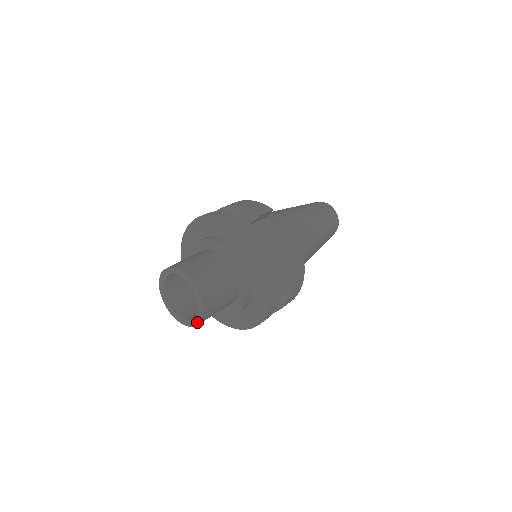
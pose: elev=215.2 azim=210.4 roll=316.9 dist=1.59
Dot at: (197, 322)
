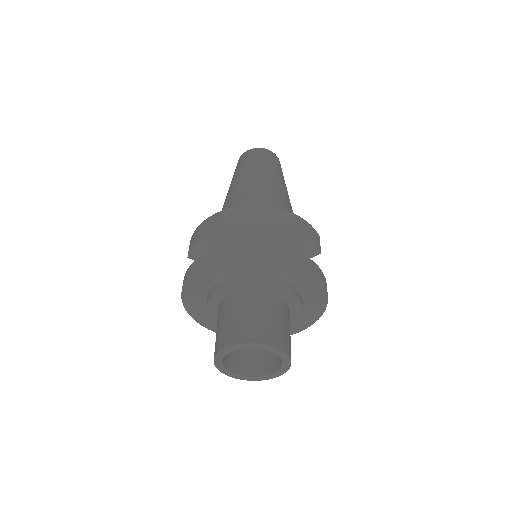
Dot at: (255, 380)
